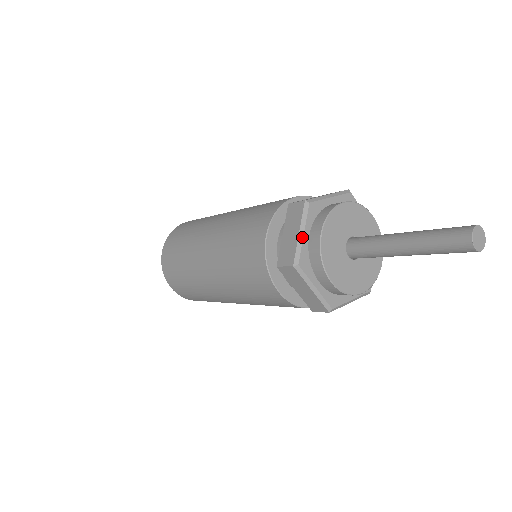
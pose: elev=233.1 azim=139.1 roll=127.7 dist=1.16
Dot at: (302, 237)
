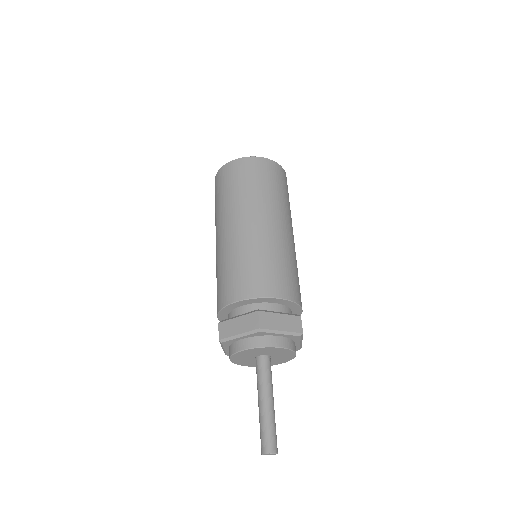
Dot at: (224, 350)
